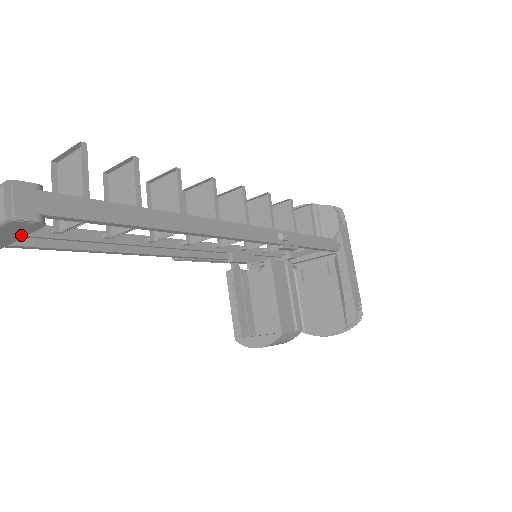
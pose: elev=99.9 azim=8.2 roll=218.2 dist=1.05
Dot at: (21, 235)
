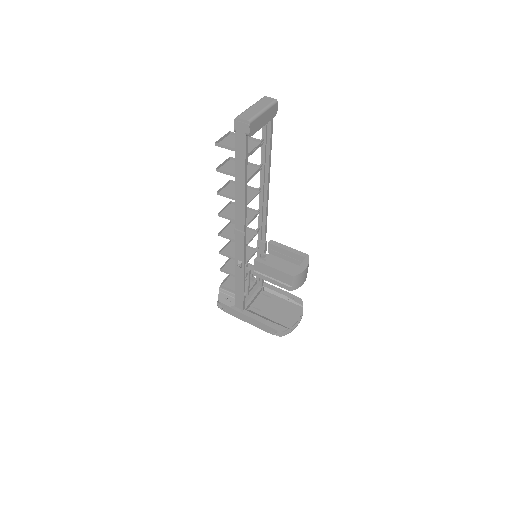
Dot at: (267, 121)
